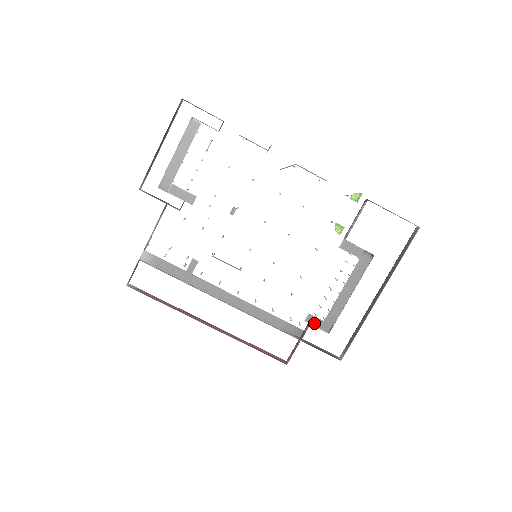
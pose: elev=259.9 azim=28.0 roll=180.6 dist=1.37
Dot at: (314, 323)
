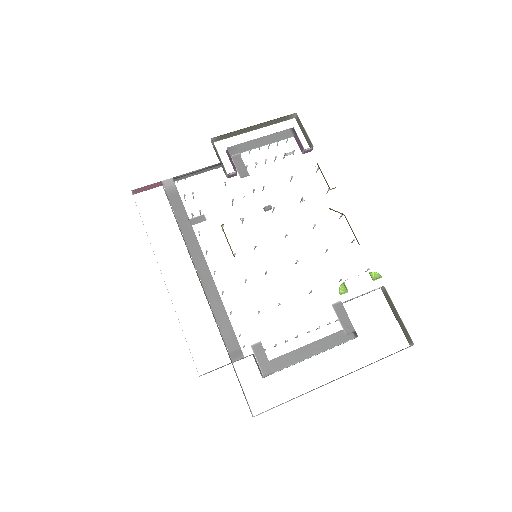
Dot at: (258, 355)
